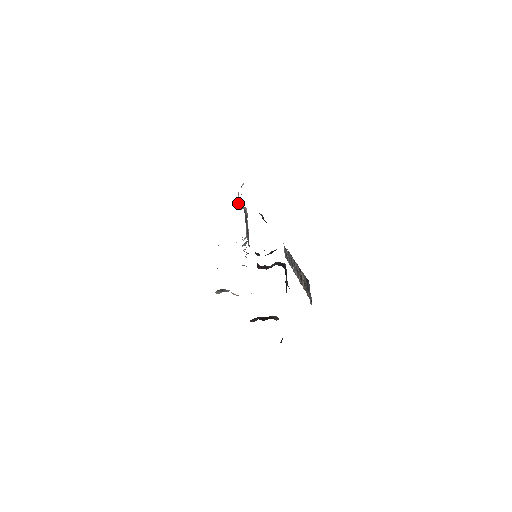
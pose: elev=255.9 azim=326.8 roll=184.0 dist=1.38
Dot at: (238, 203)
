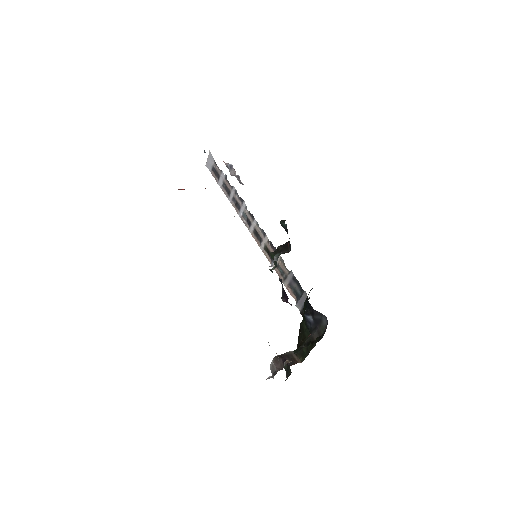
Dot at: occluded
